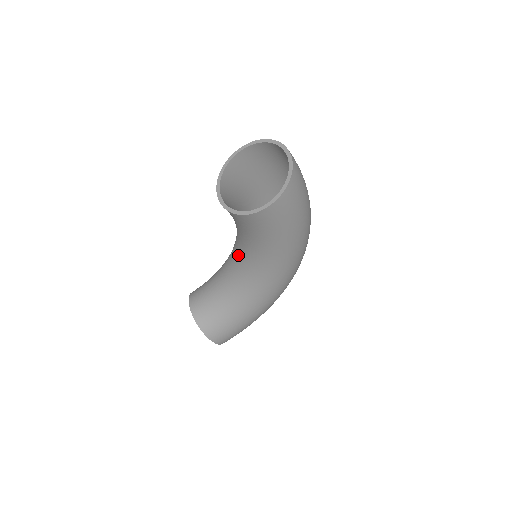
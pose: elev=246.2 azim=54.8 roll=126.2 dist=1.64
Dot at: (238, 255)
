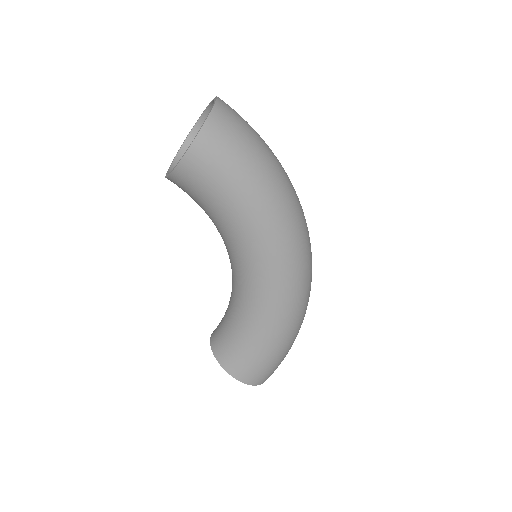
Dot at: occluded
